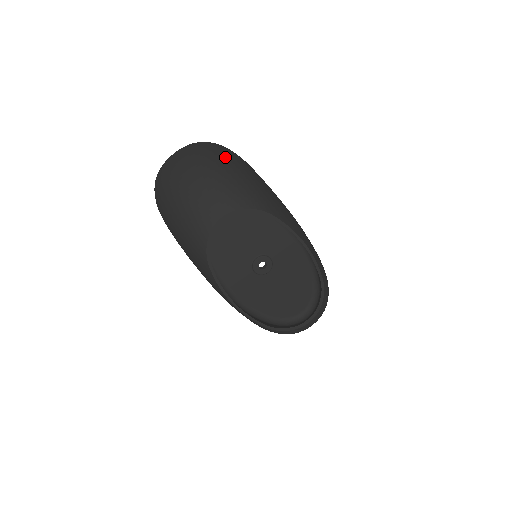
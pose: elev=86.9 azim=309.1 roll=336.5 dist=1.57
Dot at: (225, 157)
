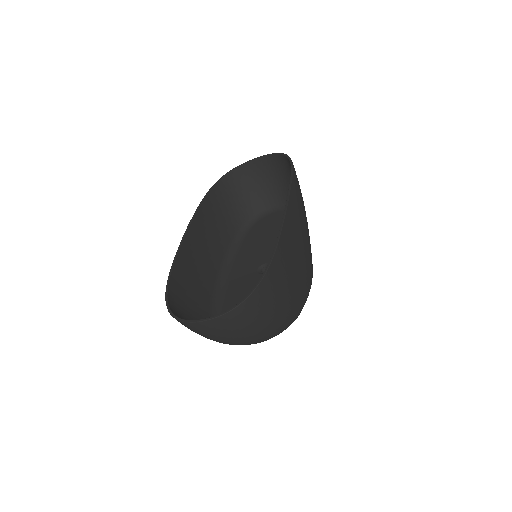
Dot at: (270, 314)
